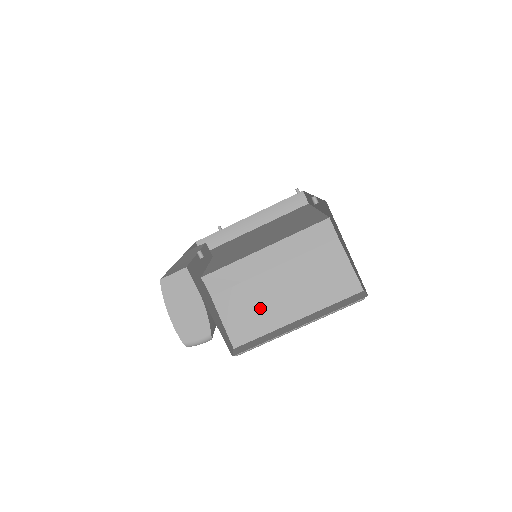
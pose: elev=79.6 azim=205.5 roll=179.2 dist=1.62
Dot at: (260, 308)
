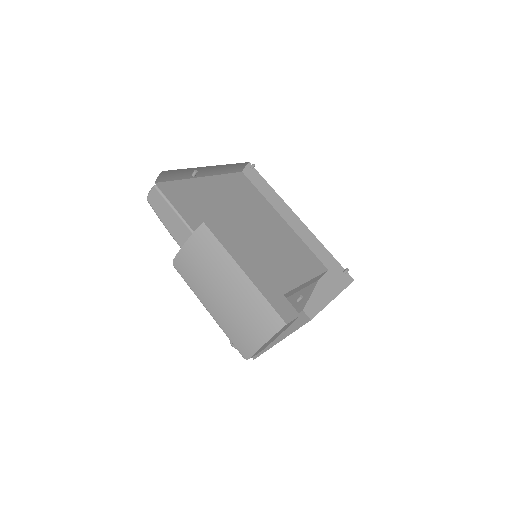
Dot at: occluded
